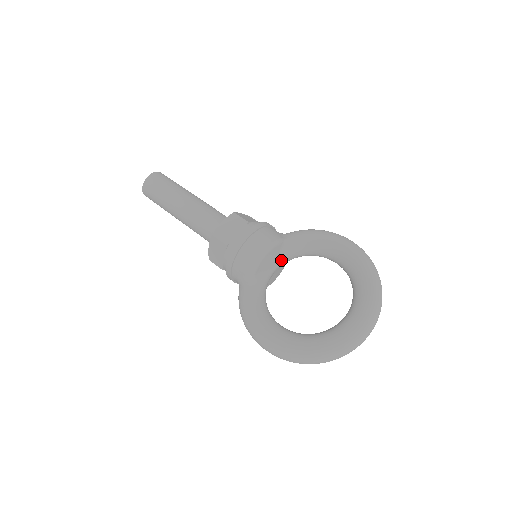
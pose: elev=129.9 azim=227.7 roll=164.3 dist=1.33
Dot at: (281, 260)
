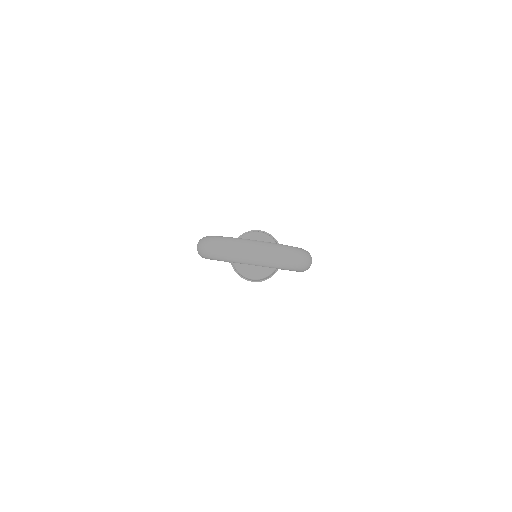
Dot at: occluded
